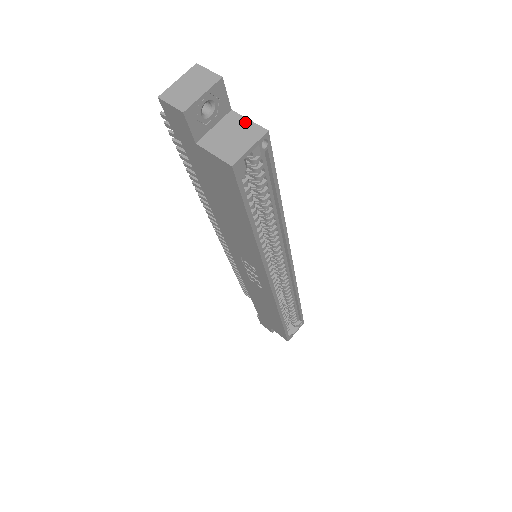
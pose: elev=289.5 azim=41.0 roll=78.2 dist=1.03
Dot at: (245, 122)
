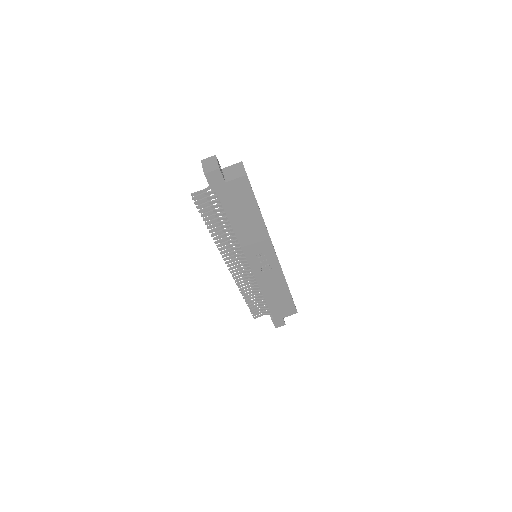
Dot at: (231, 166)
